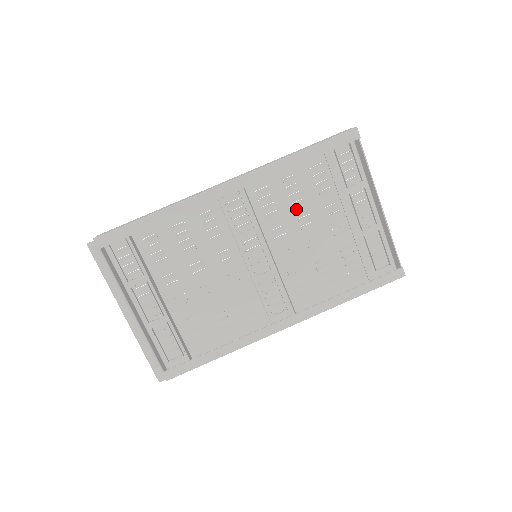
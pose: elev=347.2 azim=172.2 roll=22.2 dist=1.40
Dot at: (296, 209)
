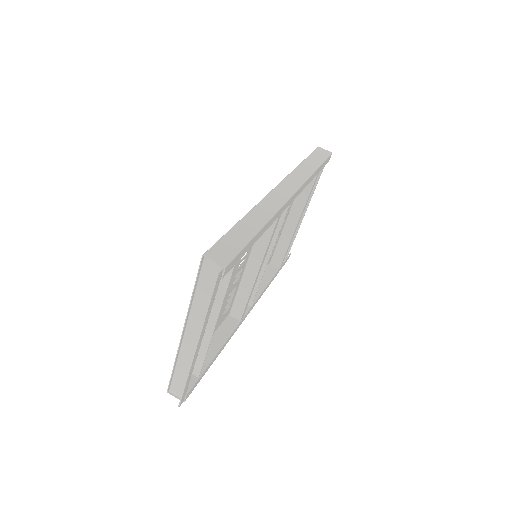
Dot at: occluded
